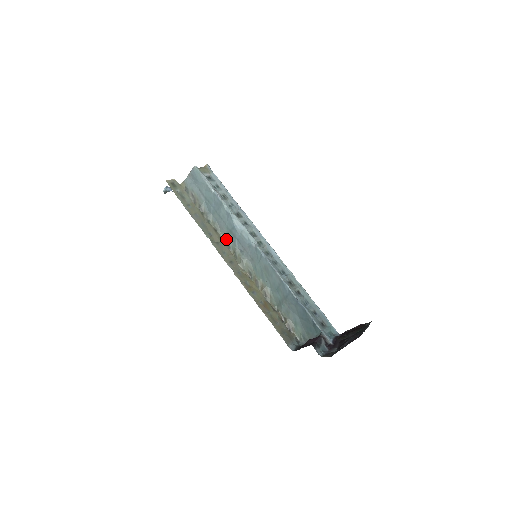
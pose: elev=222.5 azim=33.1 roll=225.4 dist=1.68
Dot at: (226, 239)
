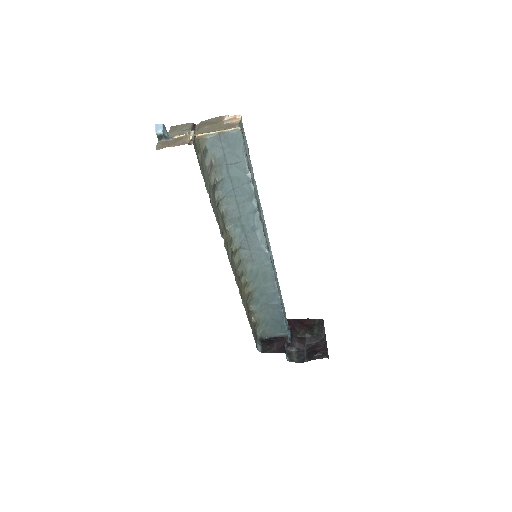
Dot at: (230, 231)
